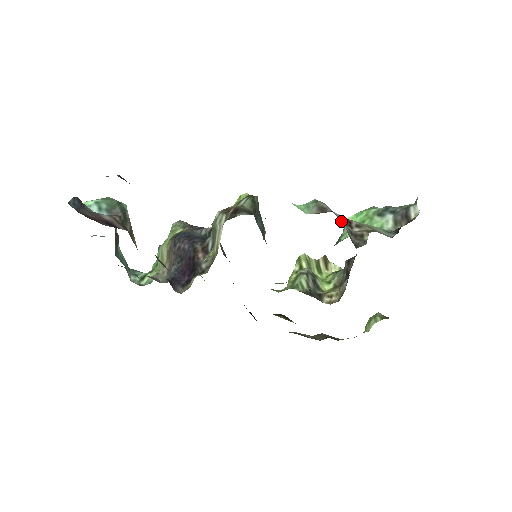
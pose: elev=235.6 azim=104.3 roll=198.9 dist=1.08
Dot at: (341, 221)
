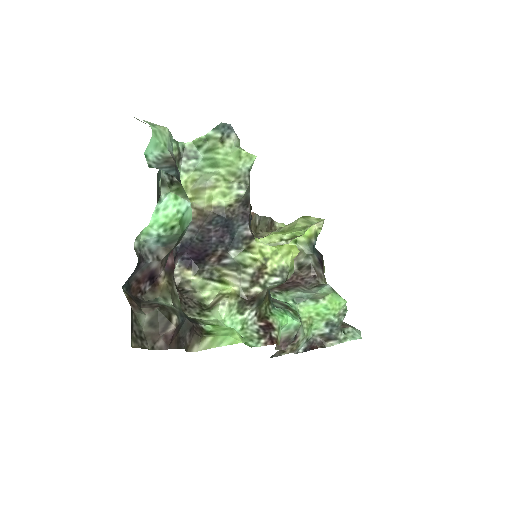
Dot at: occluded
